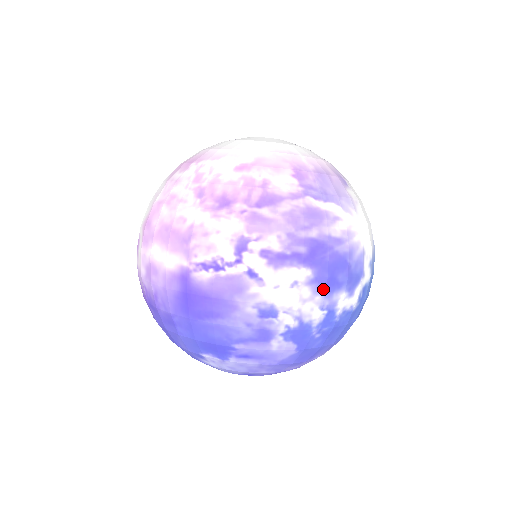
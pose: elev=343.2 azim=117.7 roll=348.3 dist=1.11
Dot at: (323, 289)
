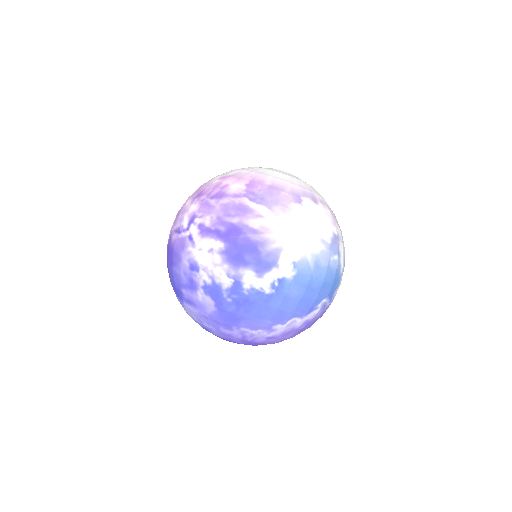
Dot at: (231, 261)
